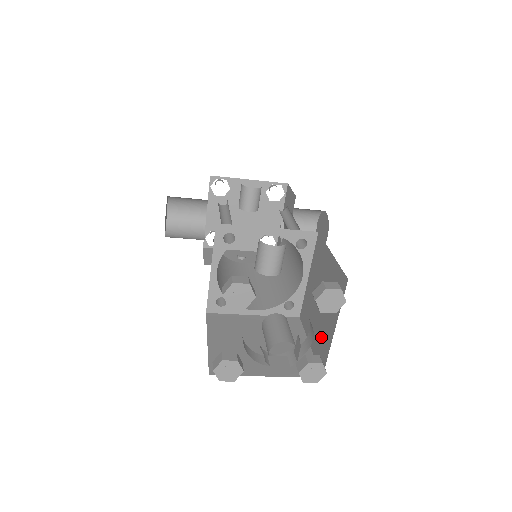
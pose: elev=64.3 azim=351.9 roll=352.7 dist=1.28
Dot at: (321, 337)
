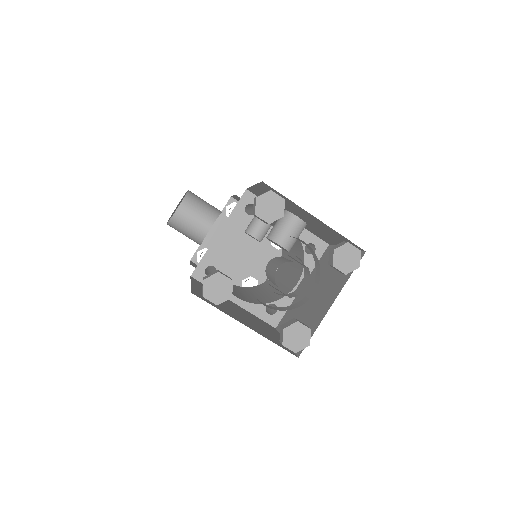
Dot at: (308, 322)
